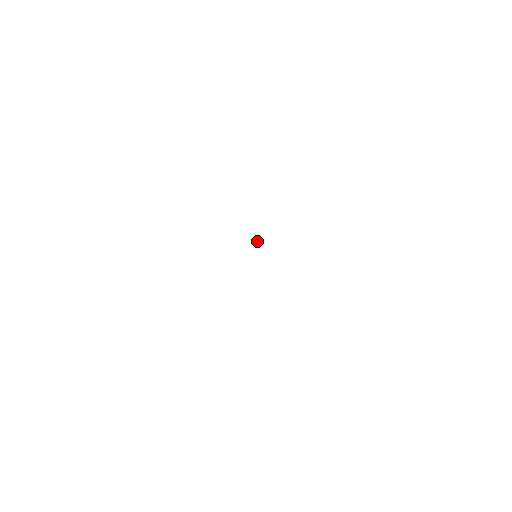
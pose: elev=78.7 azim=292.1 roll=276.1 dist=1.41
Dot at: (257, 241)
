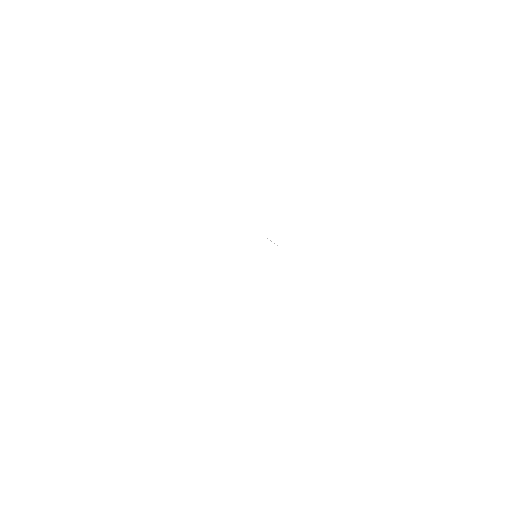
Dot at: occluded
